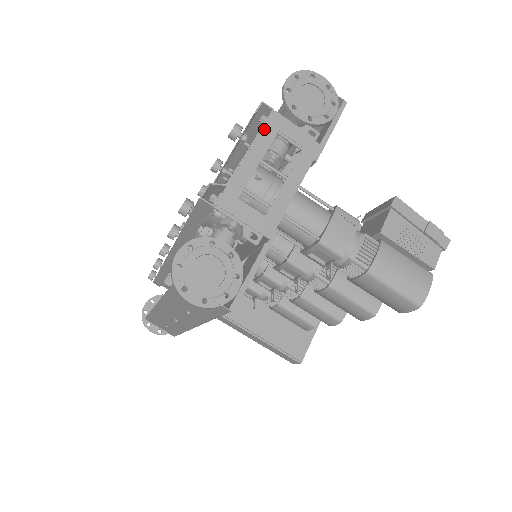
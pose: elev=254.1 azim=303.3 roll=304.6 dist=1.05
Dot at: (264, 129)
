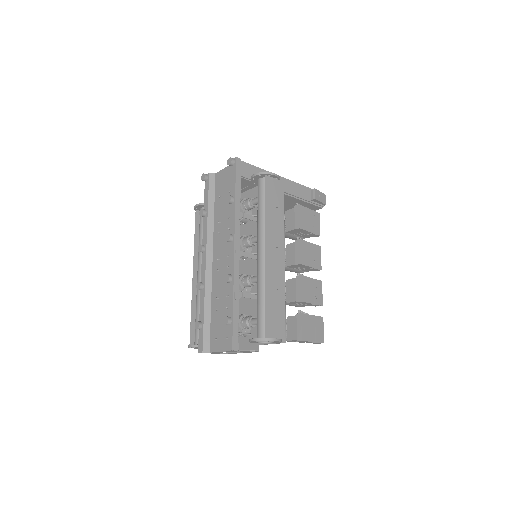
Dot at: (231, 351)
